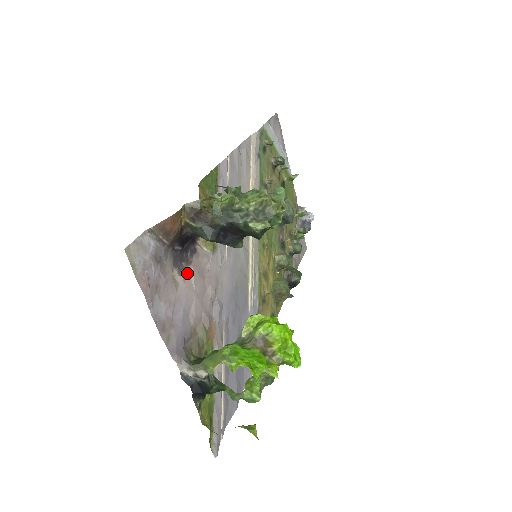
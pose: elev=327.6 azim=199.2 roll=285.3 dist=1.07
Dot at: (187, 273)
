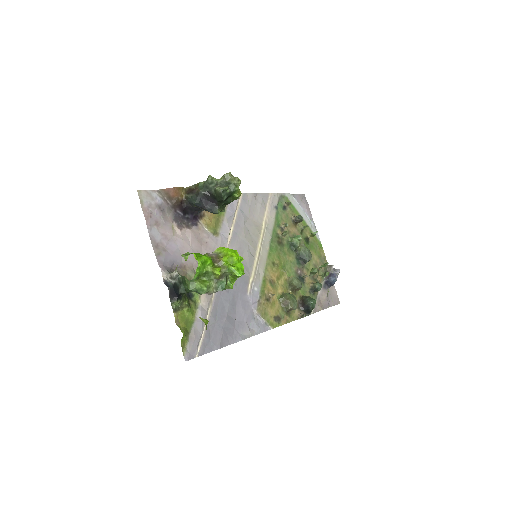
Dot at: (186, 232)
